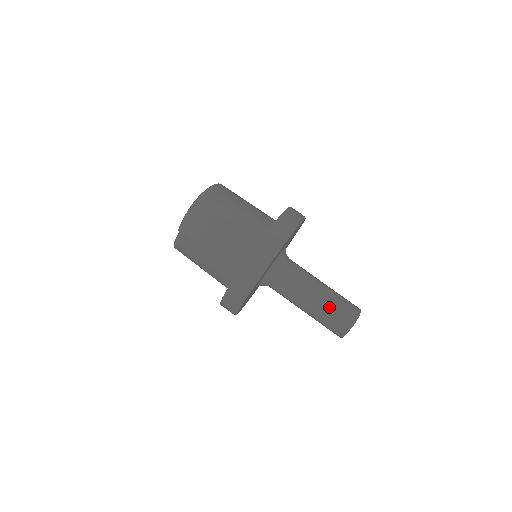
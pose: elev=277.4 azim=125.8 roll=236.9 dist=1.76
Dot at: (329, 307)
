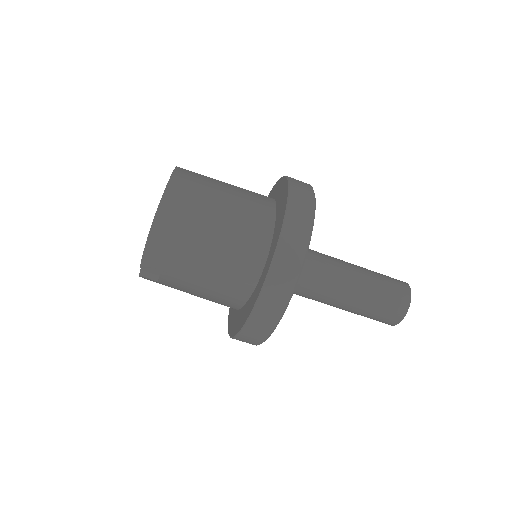
Dot at: (372, 300)
